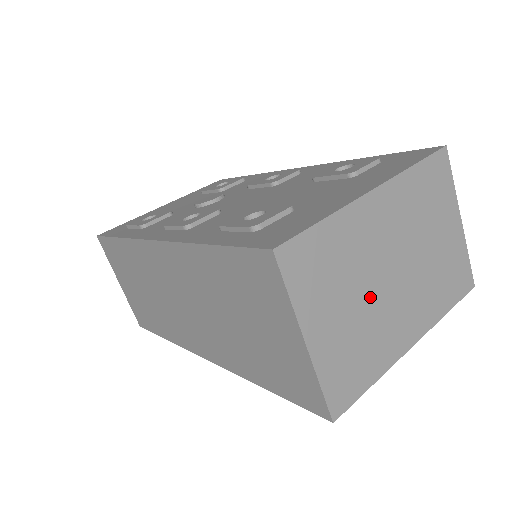
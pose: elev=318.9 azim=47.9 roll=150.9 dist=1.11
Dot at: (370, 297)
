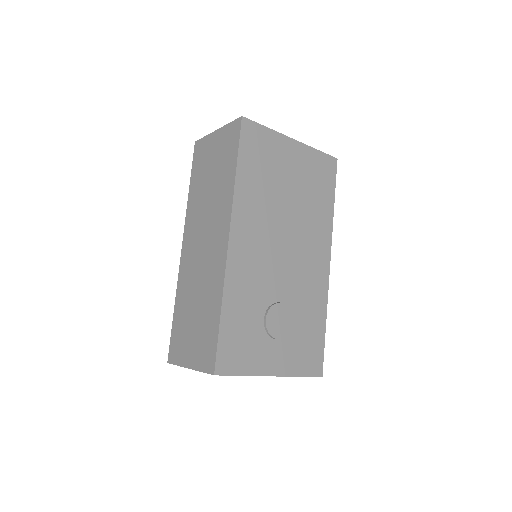
Dot at: occluded
